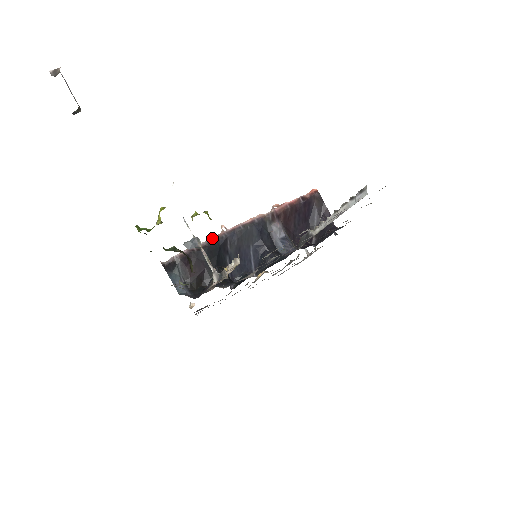
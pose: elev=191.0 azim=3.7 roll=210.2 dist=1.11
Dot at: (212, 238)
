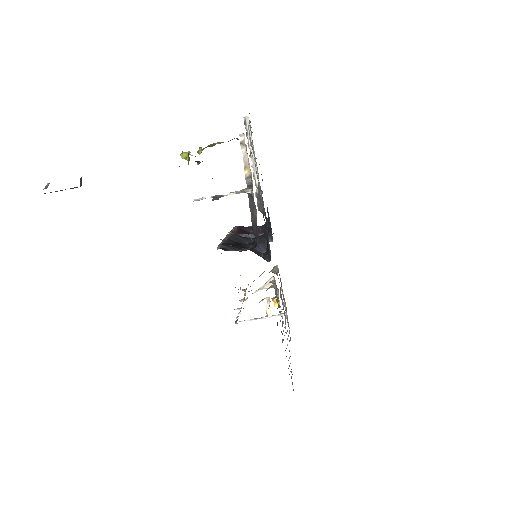
Dot at: (222, 241)
